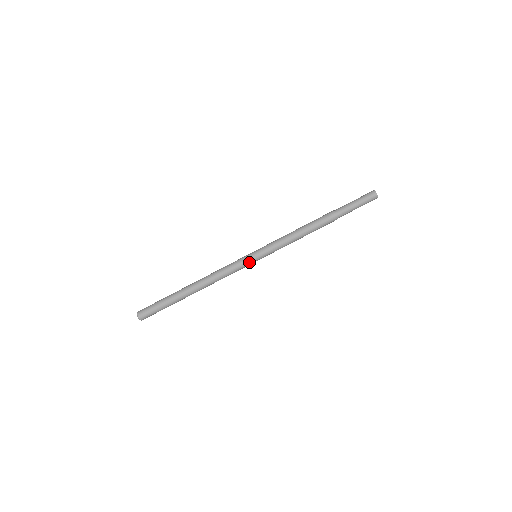
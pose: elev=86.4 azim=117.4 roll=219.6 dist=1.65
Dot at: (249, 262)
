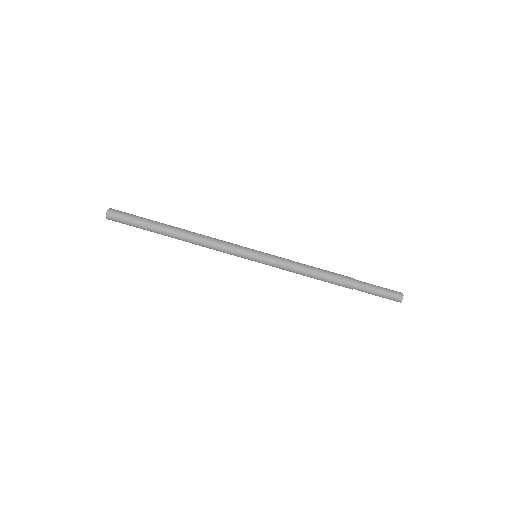
Dot at: (246, 253)
